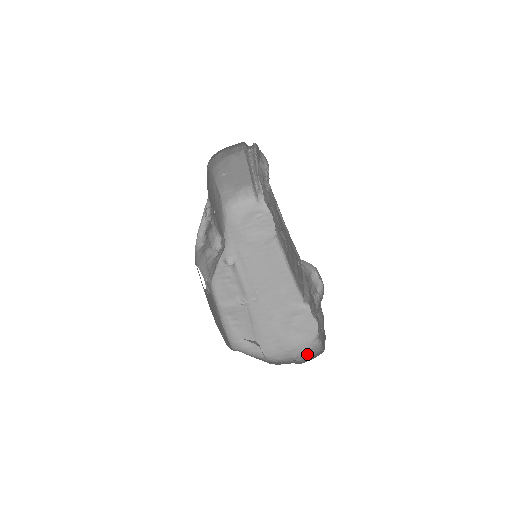
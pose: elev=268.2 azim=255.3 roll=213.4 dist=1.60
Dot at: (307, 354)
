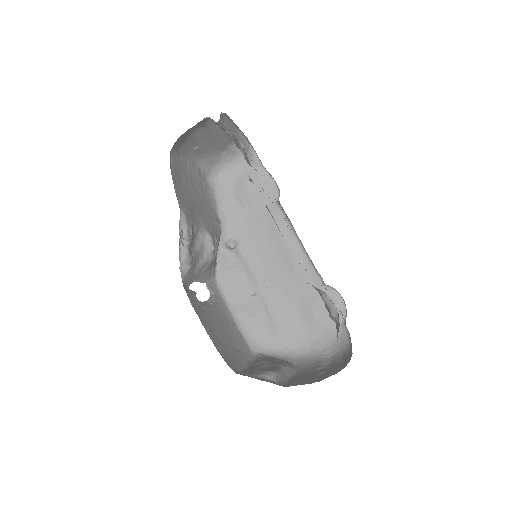
Dot at: (335, 345)
